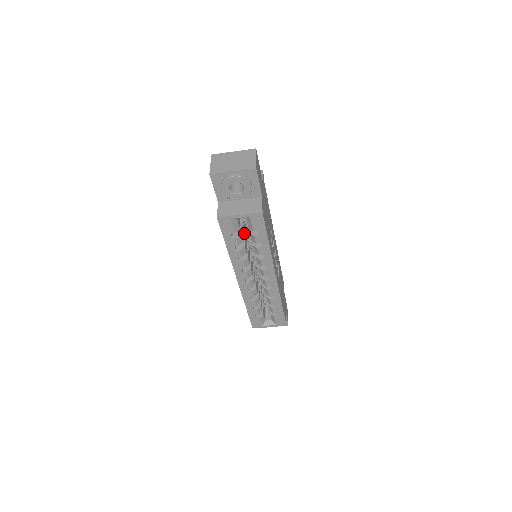
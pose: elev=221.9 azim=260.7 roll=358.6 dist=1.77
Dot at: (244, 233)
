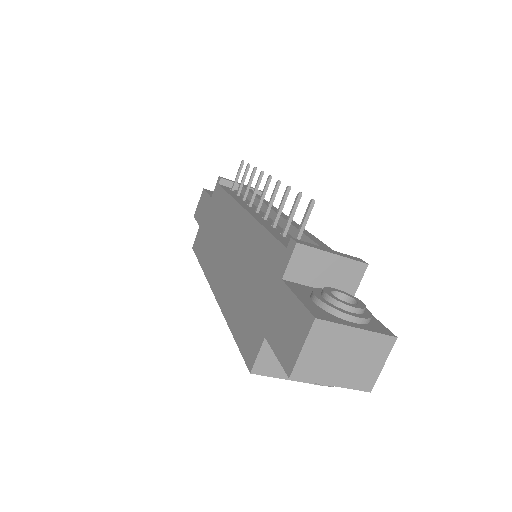
Dot at: occluded
